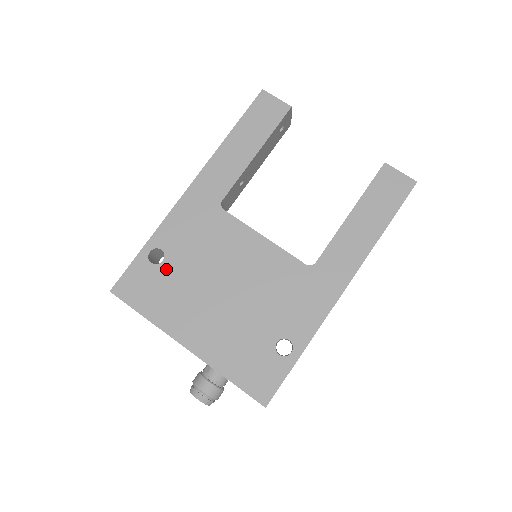
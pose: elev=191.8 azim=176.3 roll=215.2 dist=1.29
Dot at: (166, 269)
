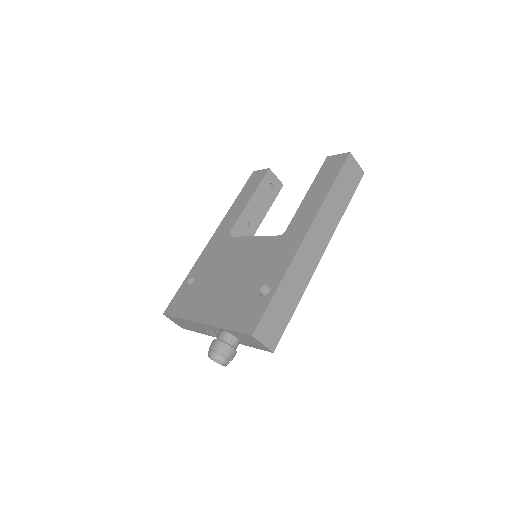
Dot at: (195, 285)
